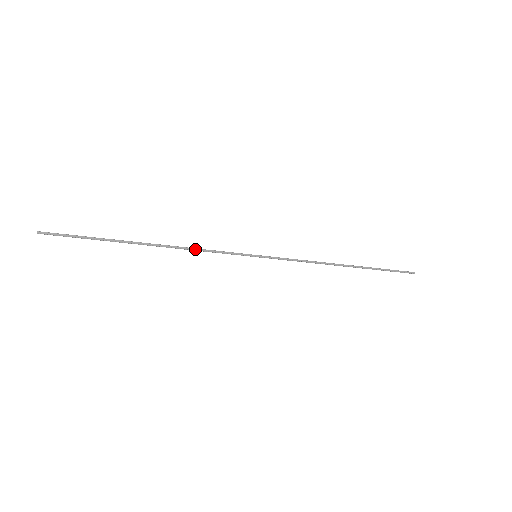
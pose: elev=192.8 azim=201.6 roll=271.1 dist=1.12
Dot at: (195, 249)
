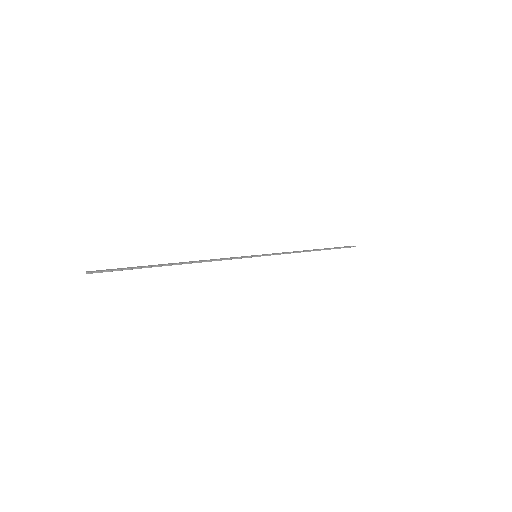
Dot at: (213, 260)
